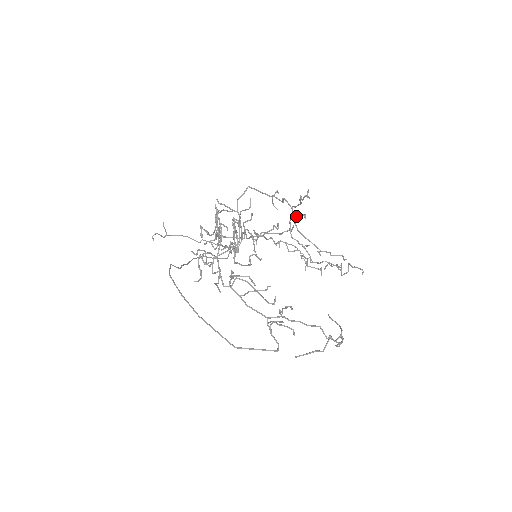
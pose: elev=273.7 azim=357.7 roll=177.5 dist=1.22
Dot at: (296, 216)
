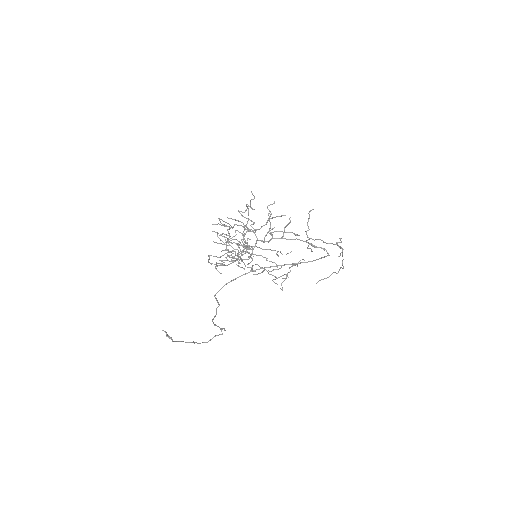
Dot at: (247, 246)
